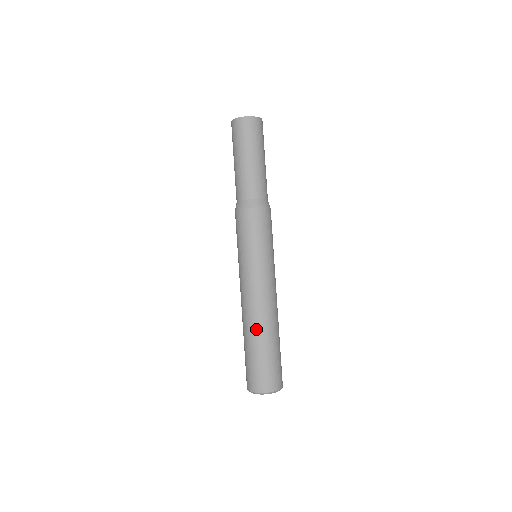
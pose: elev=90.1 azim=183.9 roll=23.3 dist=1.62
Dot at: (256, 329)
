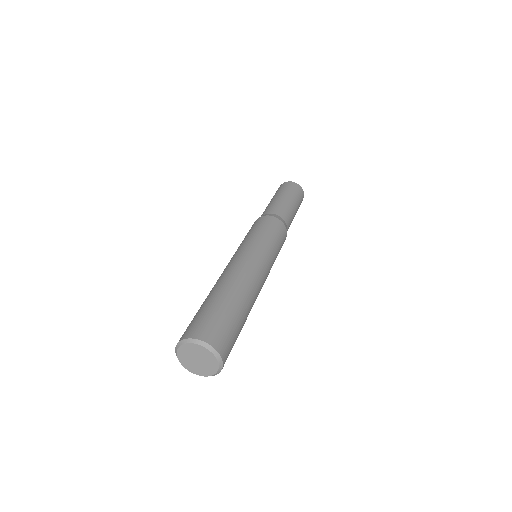
Dot at: (235, 287)
